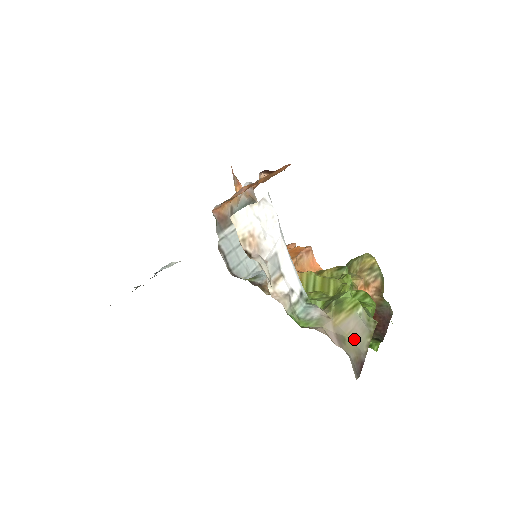
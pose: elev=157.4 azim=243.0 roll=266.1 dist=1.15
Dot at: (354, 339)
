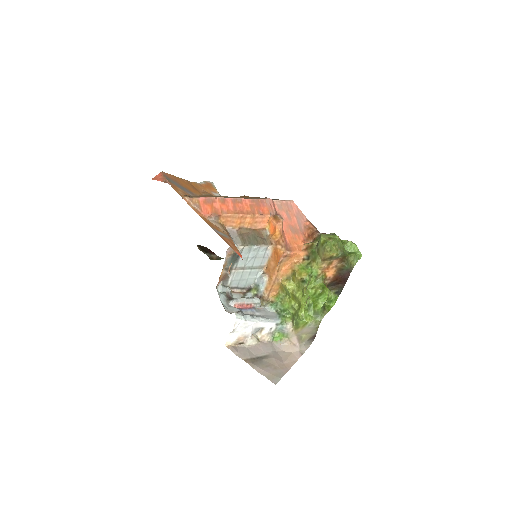
Dot at: (308, 334)
